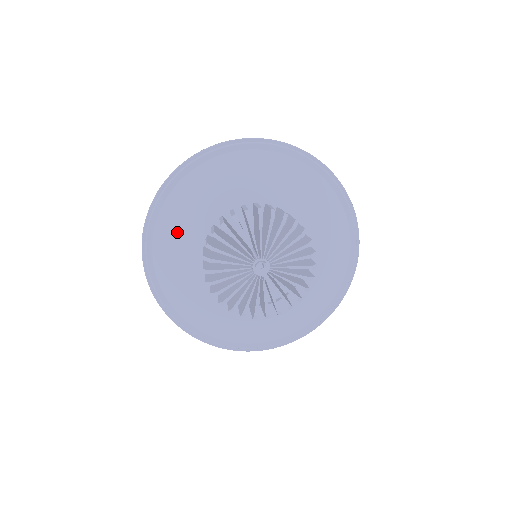
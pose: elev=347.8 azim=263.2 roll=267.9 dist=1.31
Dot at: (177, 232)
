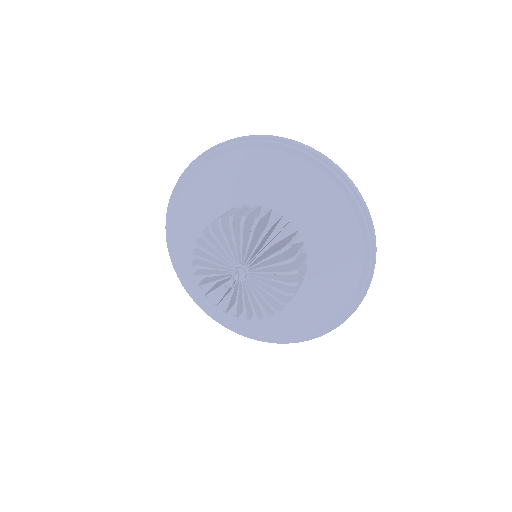
Dot at: (190, 218)
